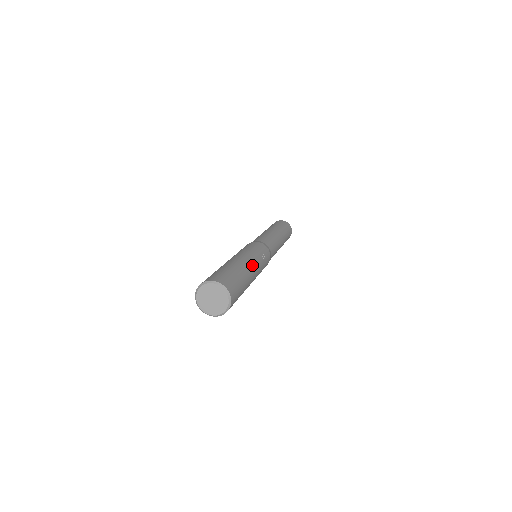
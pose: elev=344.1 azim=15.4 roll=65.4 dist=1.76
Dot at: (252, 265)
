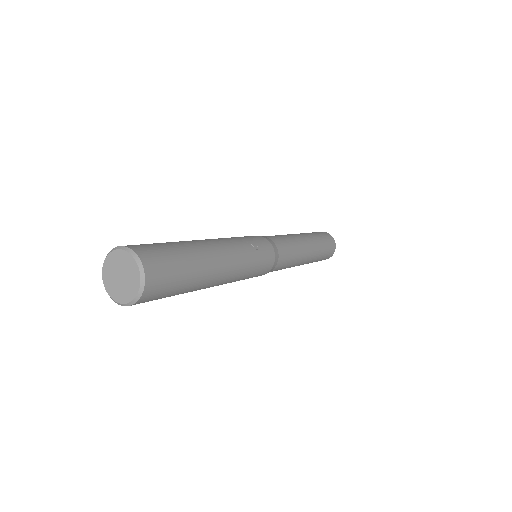
Dot at: (221, 246)
